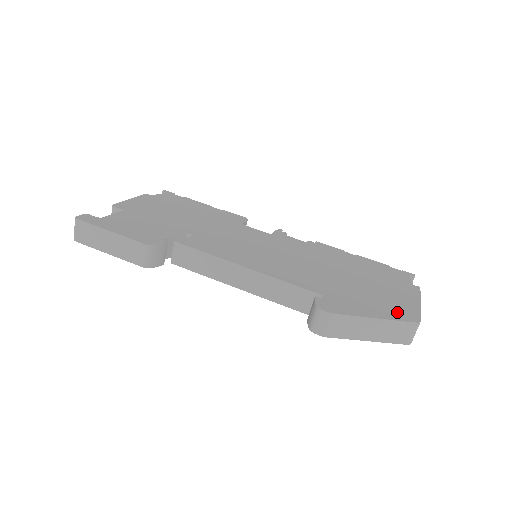
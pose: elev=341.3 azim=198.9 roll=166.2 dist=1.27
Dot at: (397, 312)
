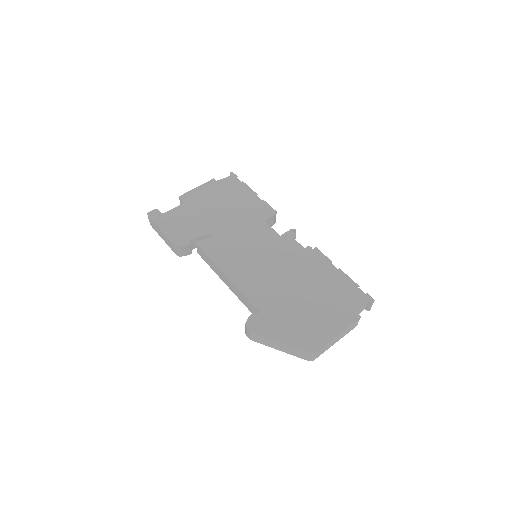
Dot at: (305, 340)
